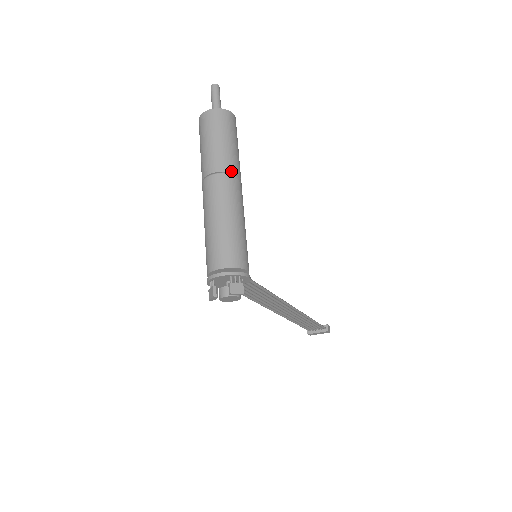
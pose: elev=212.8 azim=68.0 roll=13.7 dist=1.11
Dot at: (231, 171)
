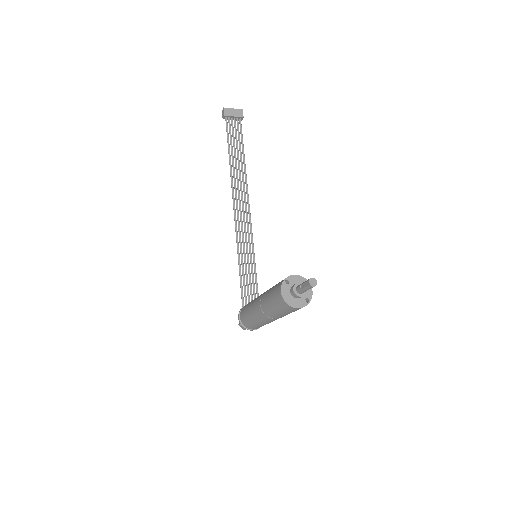
Dot at: occluded
